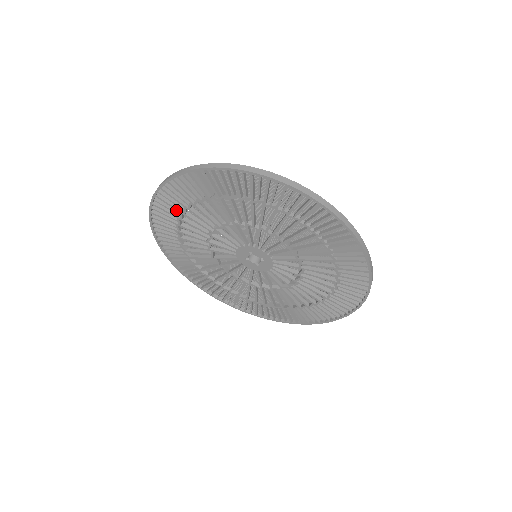
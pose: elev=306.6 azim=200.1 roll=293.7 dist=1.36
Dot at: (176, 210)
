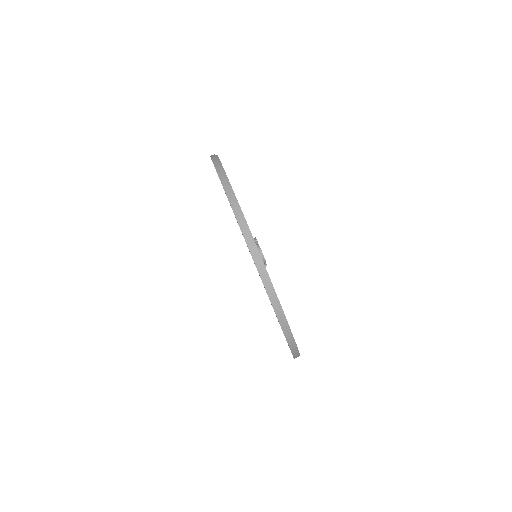
Dot at: occluded
